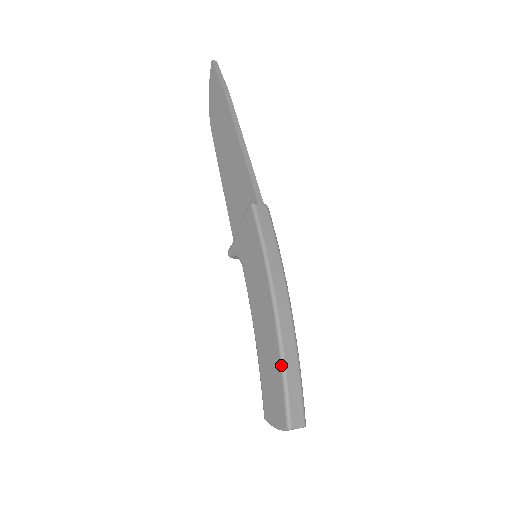
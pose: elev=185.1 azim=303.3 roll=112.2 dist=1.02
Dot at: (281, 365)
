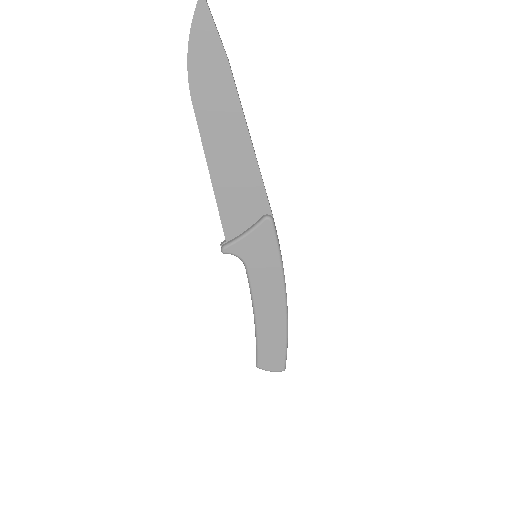
Dot at: (286, 338)
